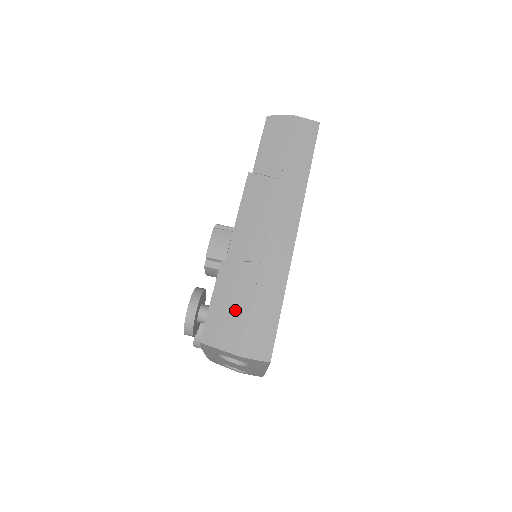
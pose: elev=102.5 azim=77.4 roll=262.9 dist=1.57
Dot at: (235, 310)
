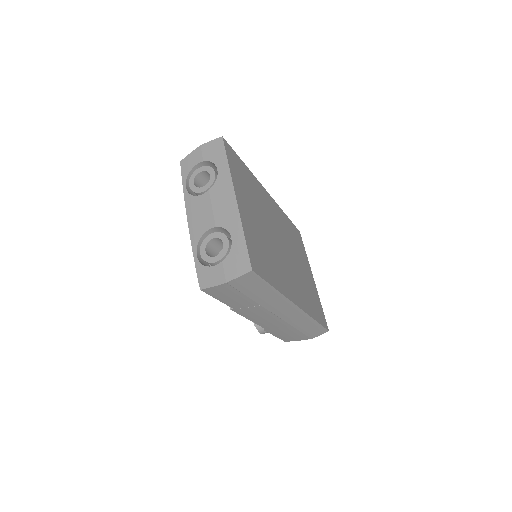
Dot at: (293, 335)
